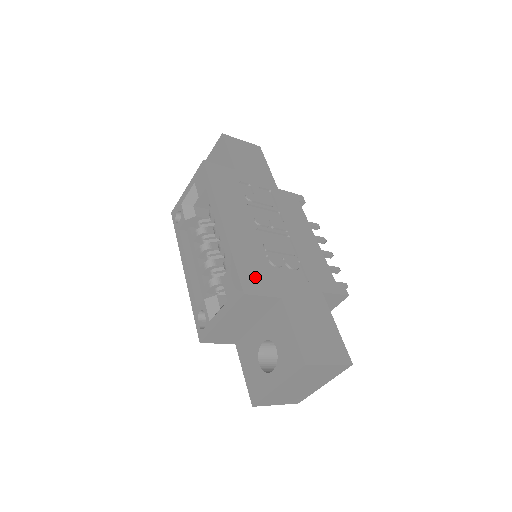
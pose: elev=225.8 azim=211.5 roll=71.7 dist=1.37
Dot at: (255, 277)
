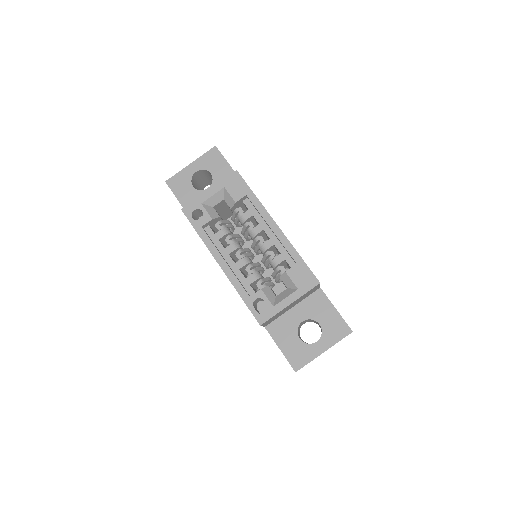
Dot at: occluded
